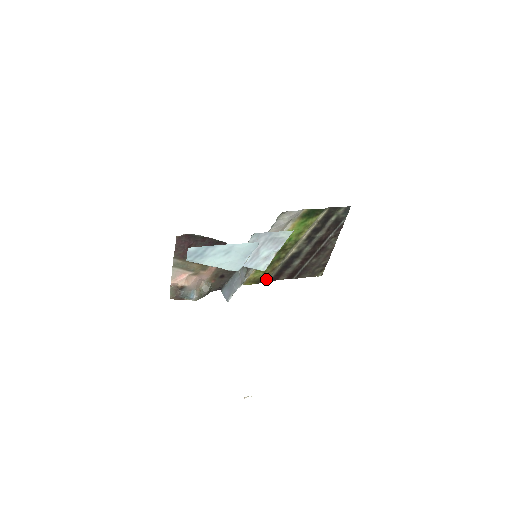
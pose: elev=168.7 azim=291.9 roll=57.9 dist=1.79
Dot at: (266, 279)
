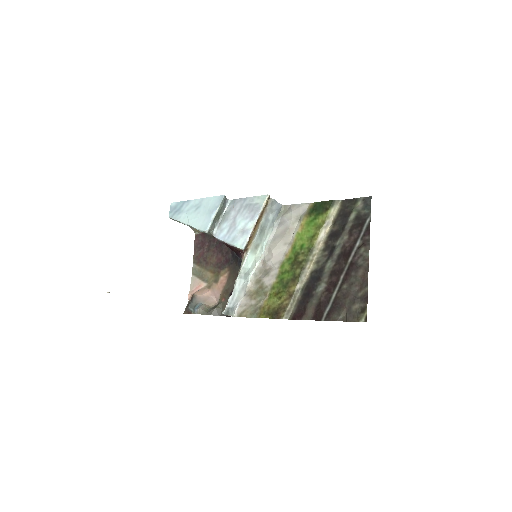
Dot at: (284, 313)
